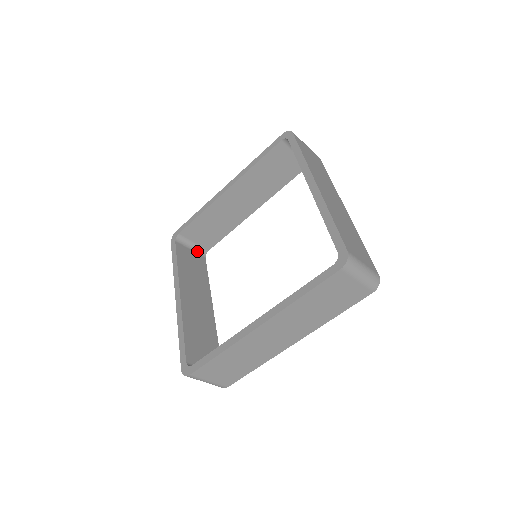
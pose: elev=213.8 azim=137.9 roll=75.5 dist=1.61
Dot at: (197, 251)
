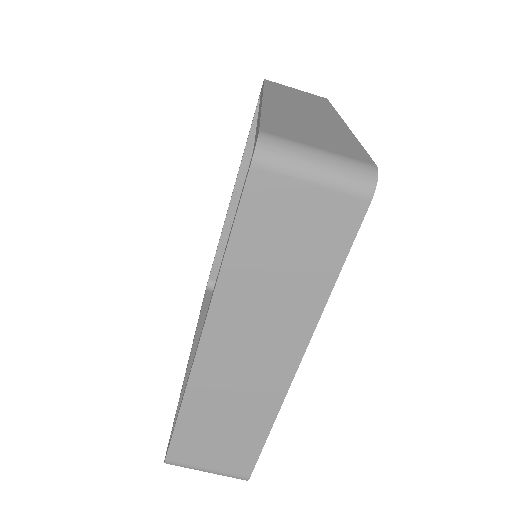
Dot at: occluded
